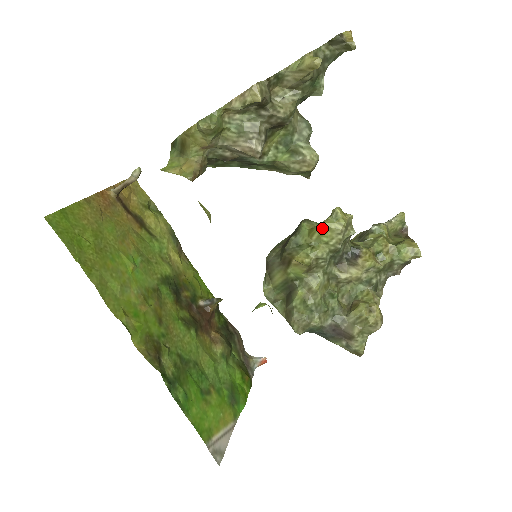
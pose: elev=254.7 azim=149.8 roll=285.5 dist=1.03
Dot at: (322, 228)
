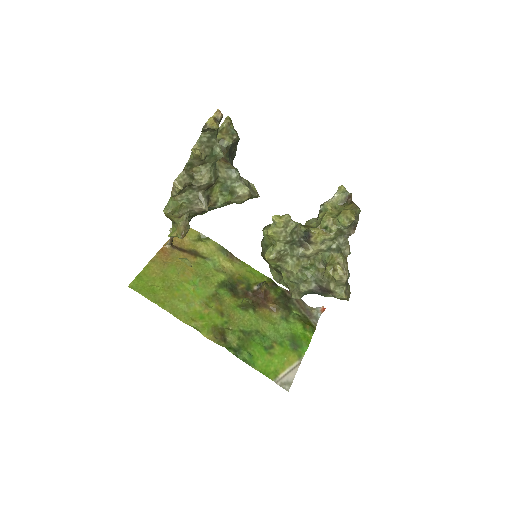
Dot at: (268, 234)
